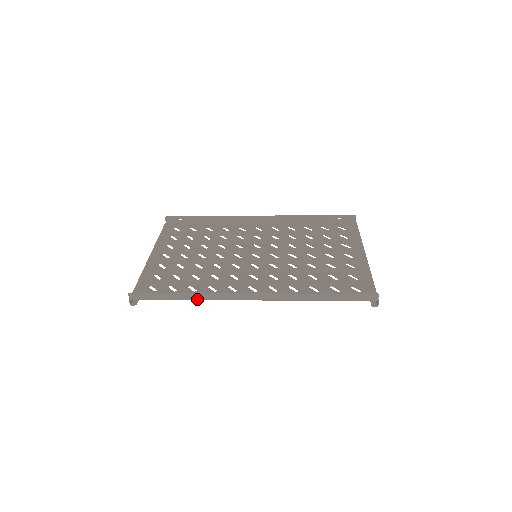
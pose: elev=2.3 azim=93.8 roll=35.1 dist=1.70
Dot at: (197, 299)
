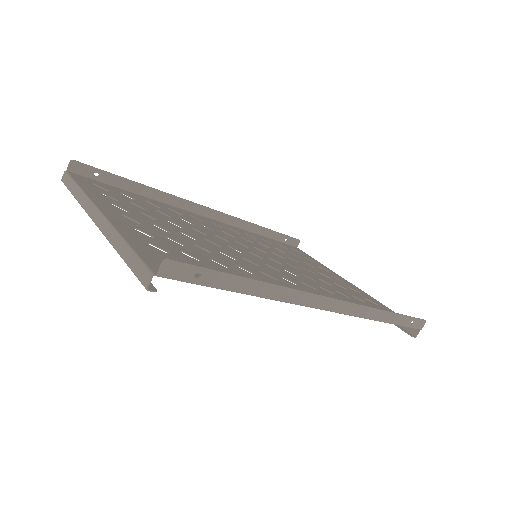
Dot at: (268, 296)
